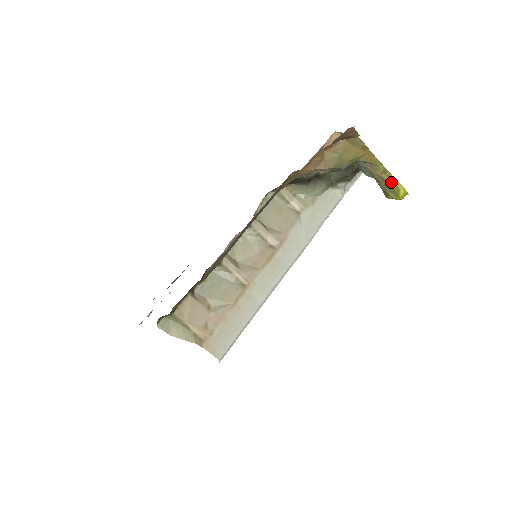
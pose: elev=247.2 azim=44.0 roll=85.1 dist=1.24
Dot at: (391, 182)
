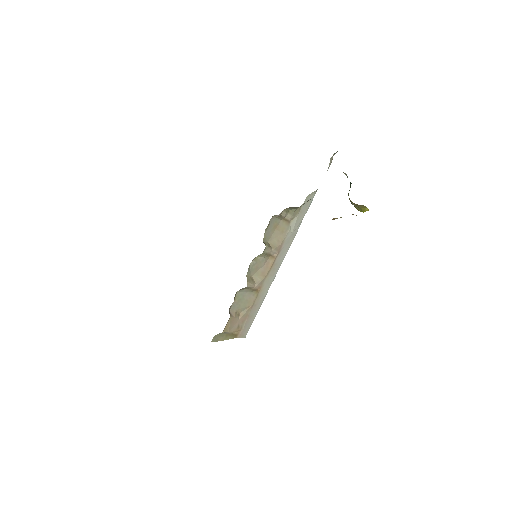
Dot at: (362, 207)
